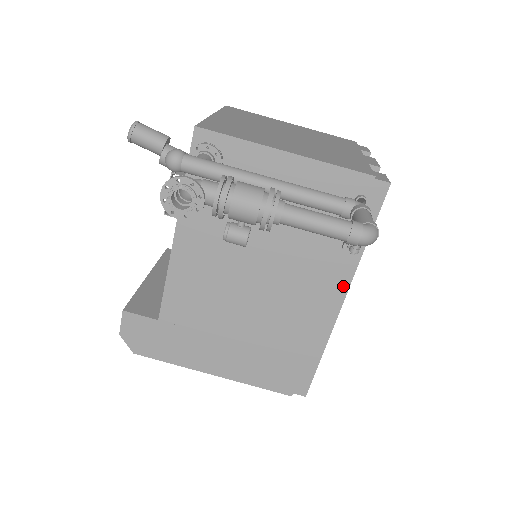
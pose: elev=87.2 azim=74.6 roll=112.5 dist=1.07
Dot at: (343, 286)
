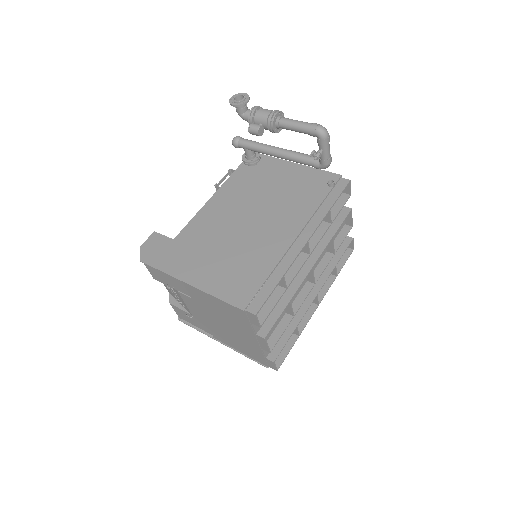
Dot at: (310, 230)
